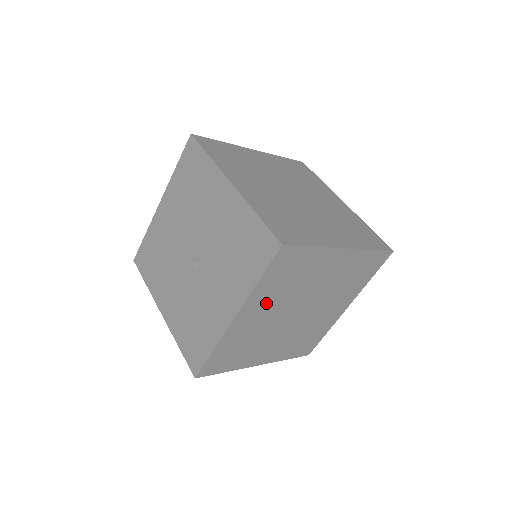
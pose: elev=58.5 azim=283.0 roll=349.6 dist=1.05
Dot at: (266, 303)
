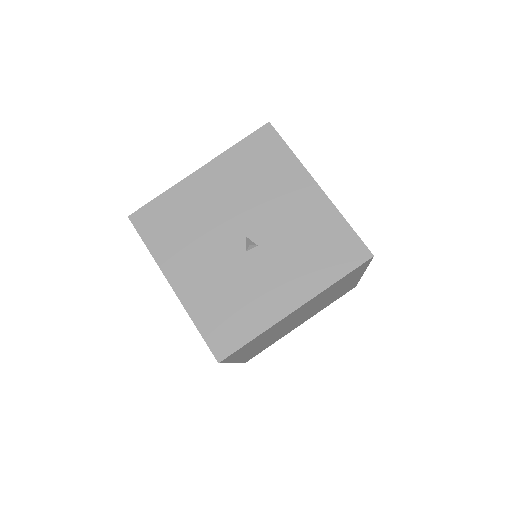
Dot at: (312, 302)
